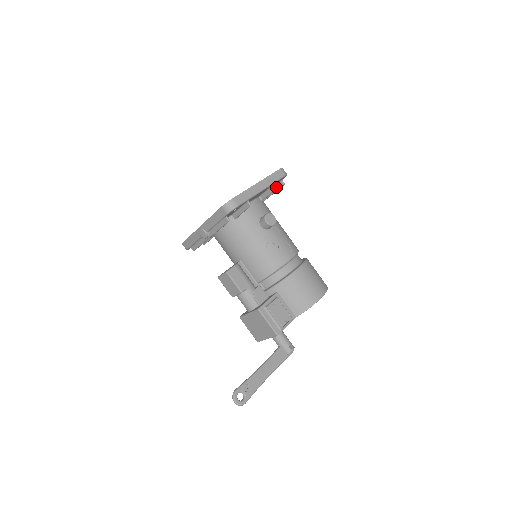
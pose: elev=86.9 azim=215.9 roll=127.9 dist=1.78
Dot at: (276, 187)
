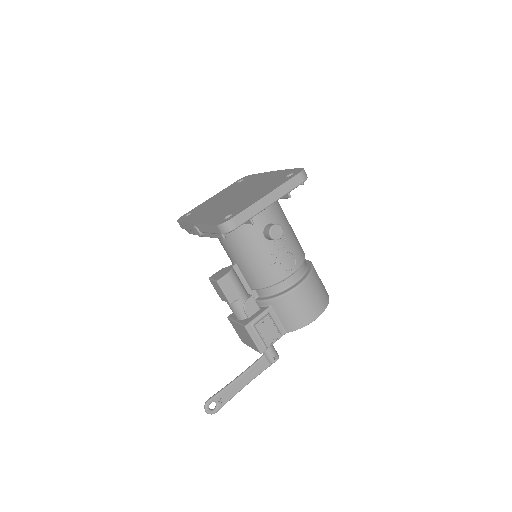
Dot at: (290, 197)
